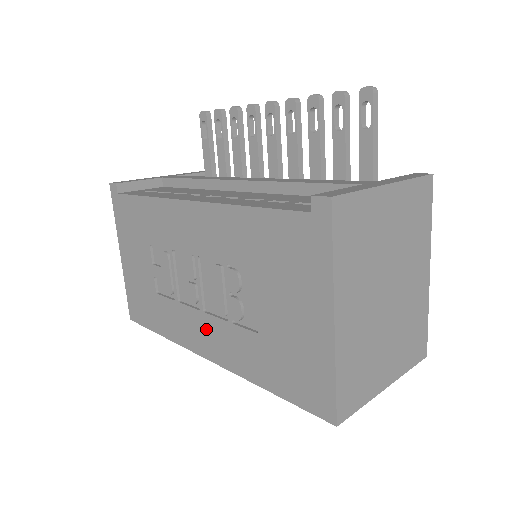
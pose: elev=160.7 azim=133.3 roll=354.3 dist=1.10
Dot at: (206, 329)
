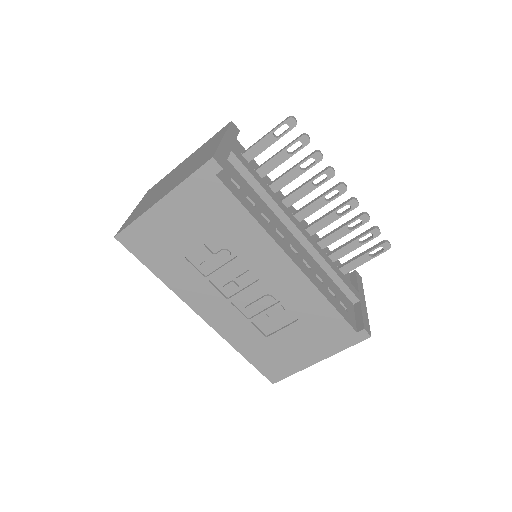
Dot at: (221, 309)
